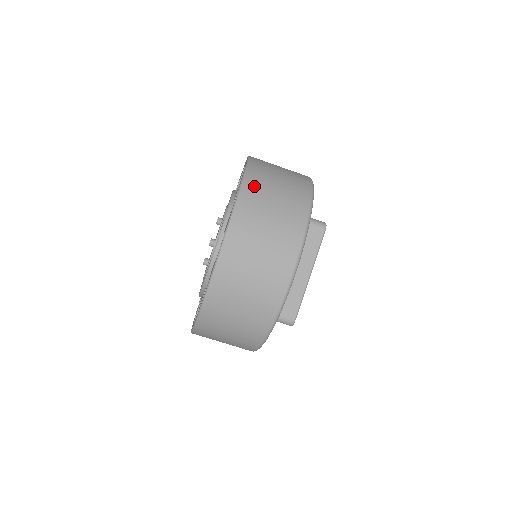
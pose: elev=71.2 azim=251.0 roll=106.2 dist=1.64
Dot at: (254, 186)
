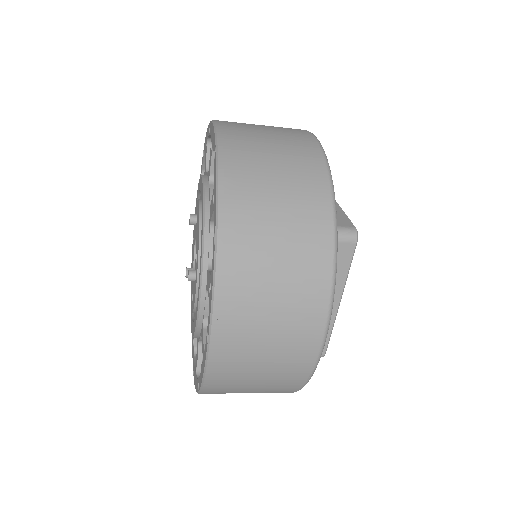
Dot at: (238, 230)
